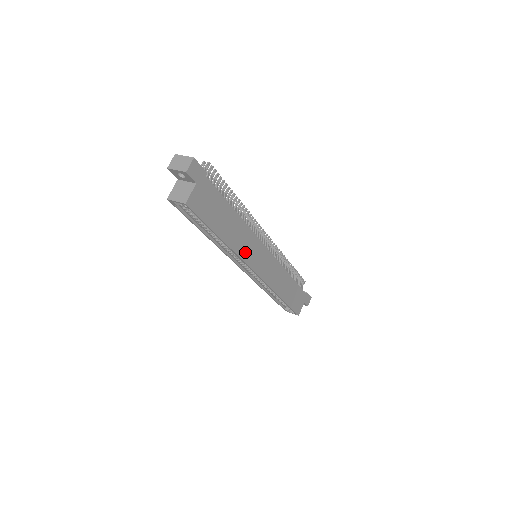
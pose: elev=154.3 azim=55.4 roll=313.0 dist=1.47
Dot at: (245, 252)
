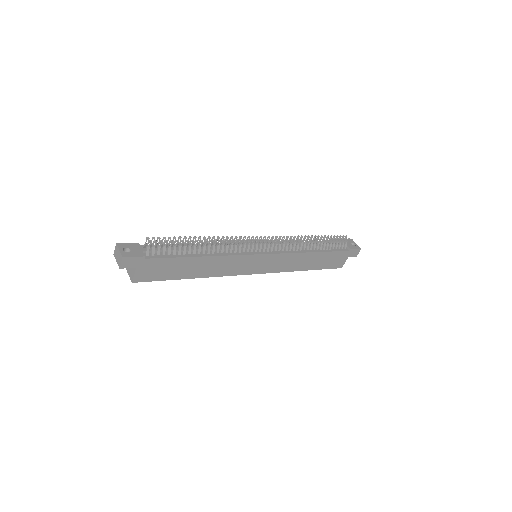
Dot at: (229, 270)
